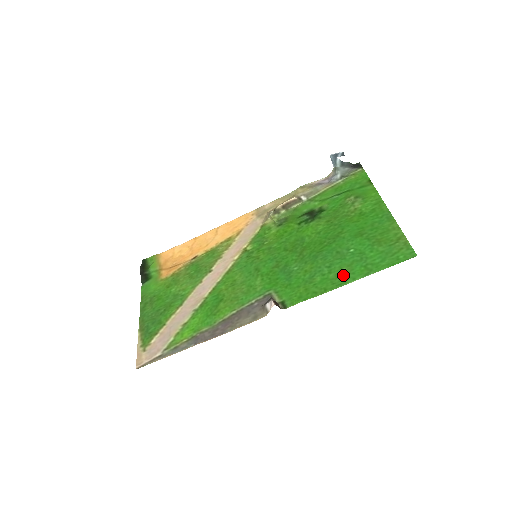
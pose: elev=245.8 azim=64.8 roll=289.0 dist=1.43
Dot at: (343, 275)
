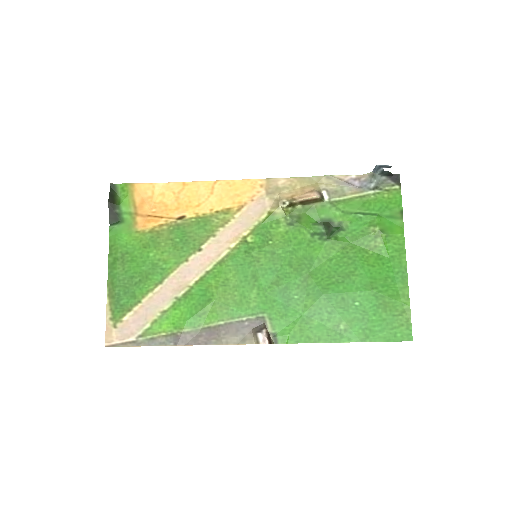
Dot at: (341, 330)
